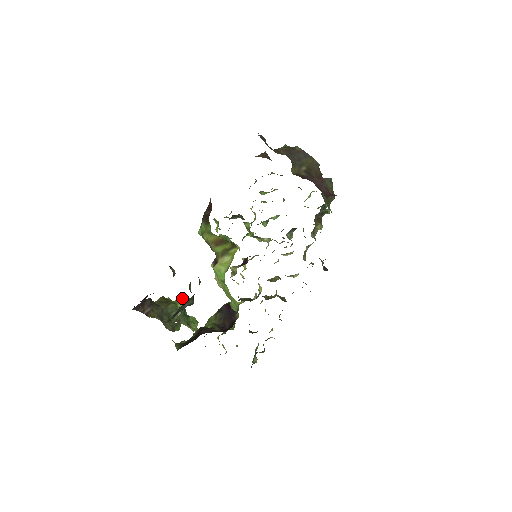
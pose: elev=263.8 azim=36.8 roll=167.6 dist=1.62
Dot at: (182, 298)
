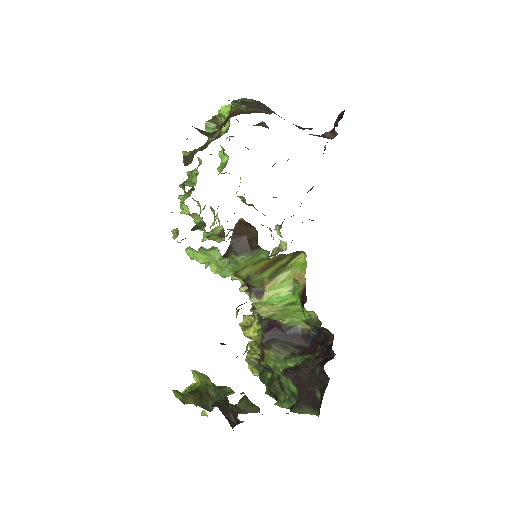
Dot at: (199, 374)
